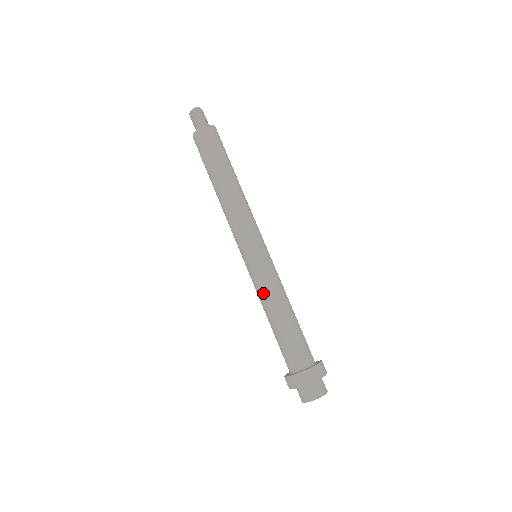
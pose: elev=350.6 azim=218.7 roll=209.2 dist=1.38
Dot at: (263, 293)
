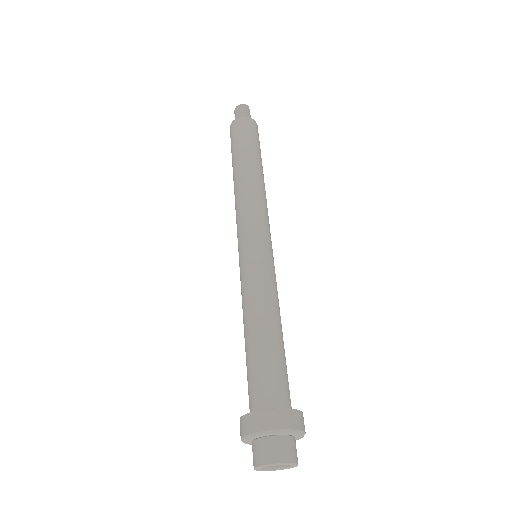
Dot at: (255, 292)
